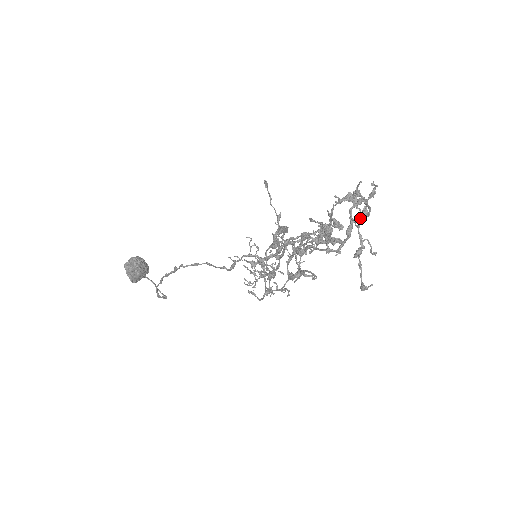
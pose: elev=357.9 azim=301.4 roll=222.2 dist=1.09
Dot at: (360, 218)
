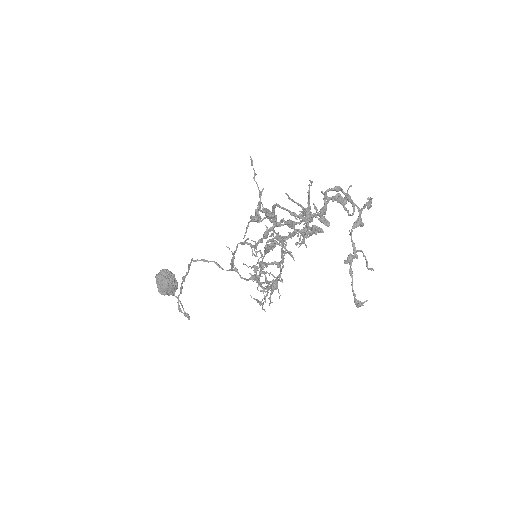
Dot at: (353, 225)
